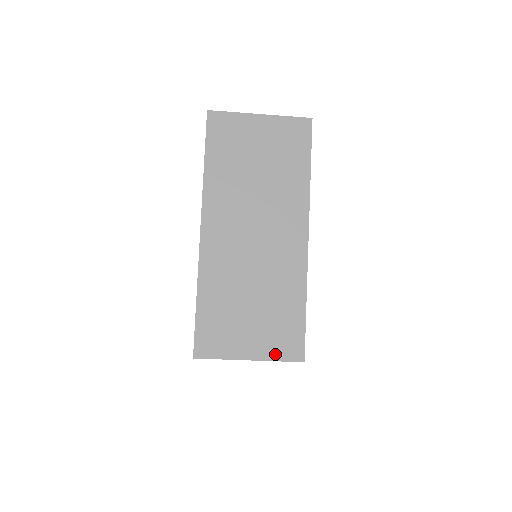
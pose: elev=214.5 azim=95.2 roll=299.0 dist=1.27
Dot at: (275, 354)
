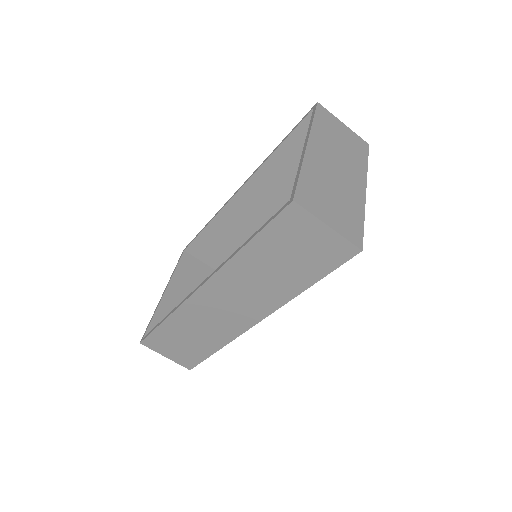
Dot at: (345, 234)
